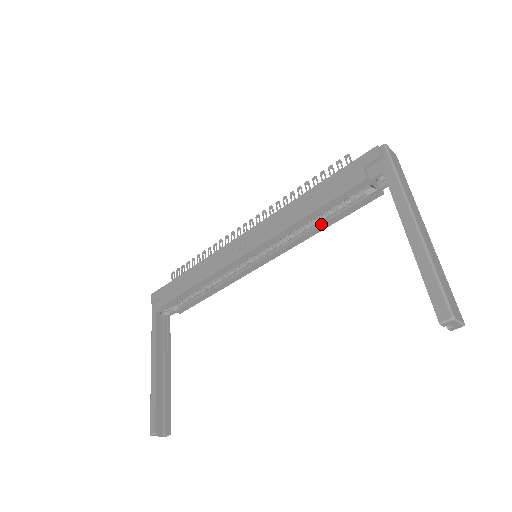
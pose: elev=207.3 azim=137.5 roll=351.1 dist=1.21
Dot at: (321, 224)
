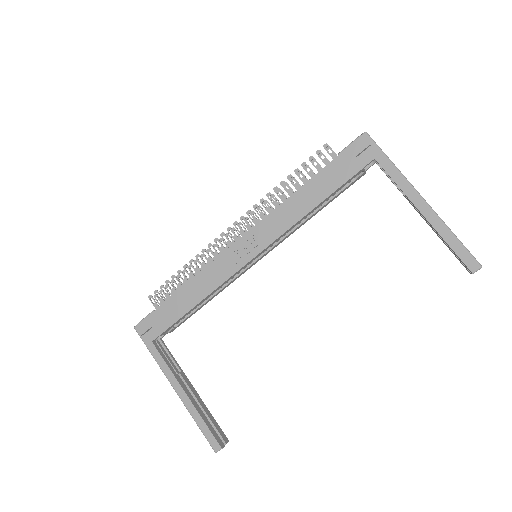
Dot at: (316, 212)
